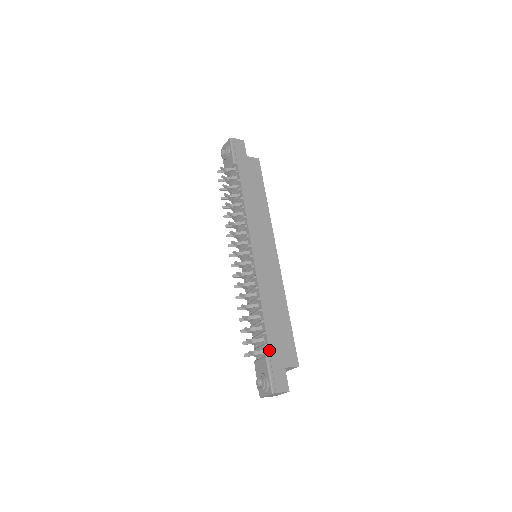
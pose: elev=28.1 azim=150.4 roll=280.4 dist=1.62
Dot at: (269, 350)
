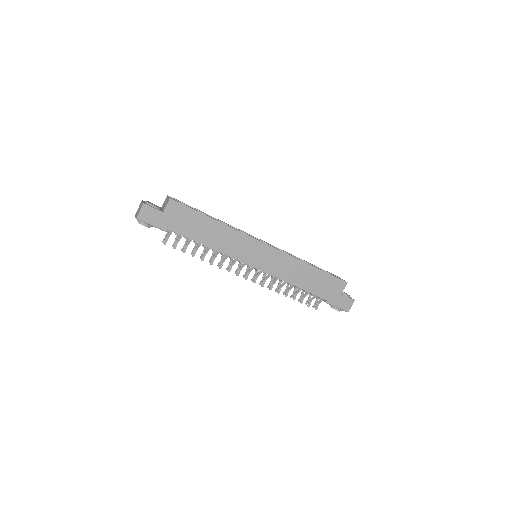
Dot at: occluded
